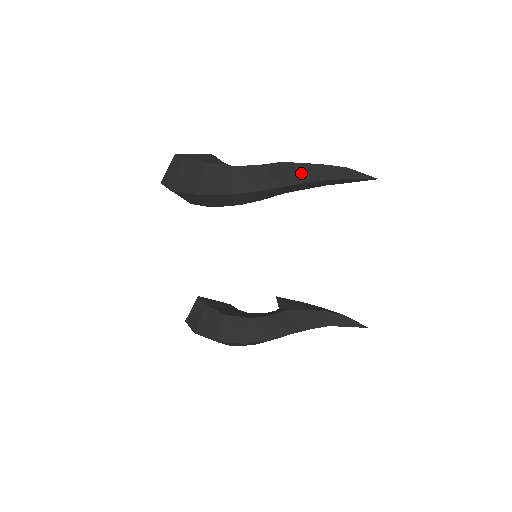
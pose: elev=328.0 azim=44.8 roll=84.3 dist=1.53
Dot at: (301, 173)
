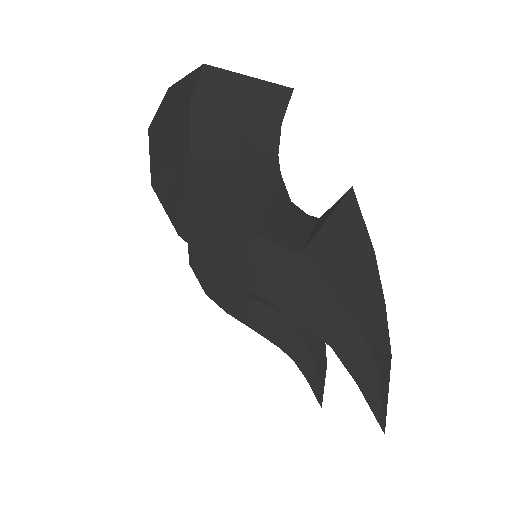
Dot at: (306, 299)
